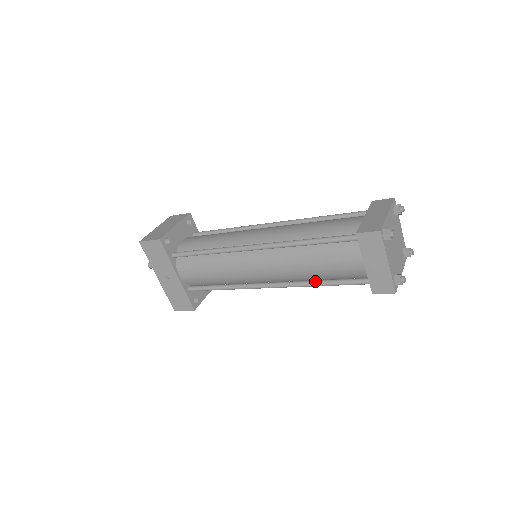
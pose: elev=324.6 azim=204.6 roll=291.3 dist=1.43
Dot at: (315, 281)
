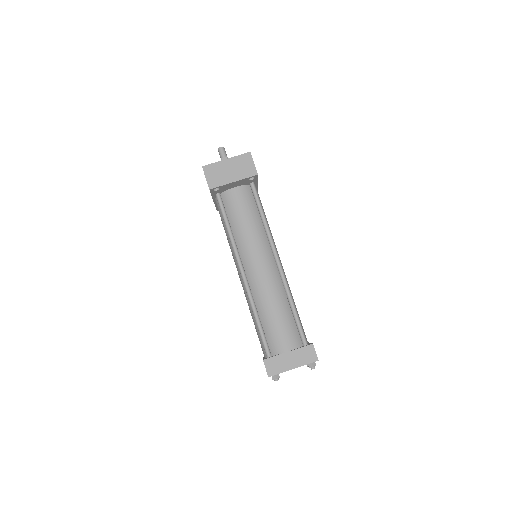
Dot at: occluded
